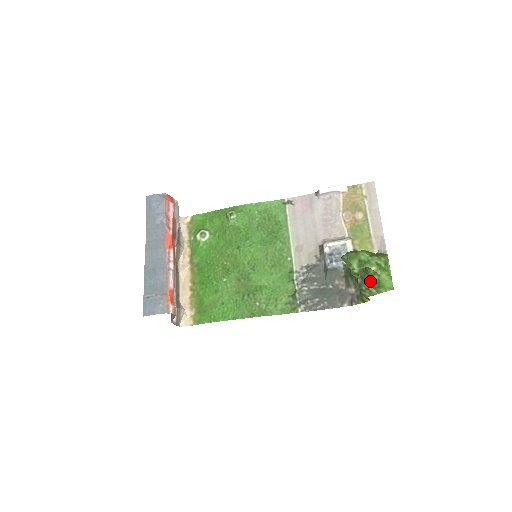
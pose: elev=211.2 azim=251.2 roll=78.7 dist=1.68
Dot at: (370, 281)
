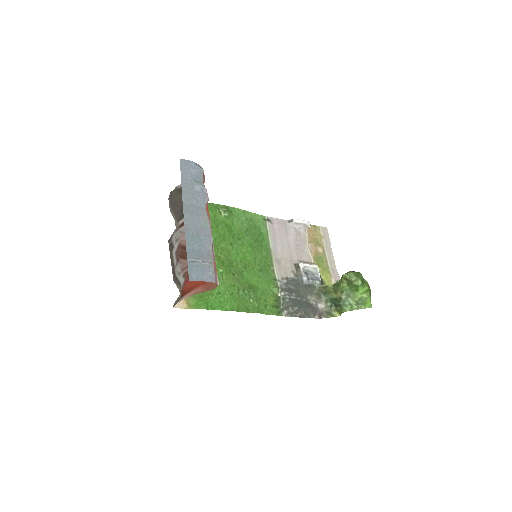
Dot at: (357, 298)
